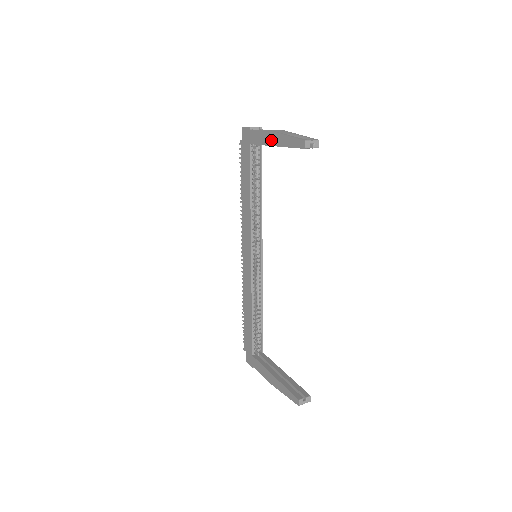
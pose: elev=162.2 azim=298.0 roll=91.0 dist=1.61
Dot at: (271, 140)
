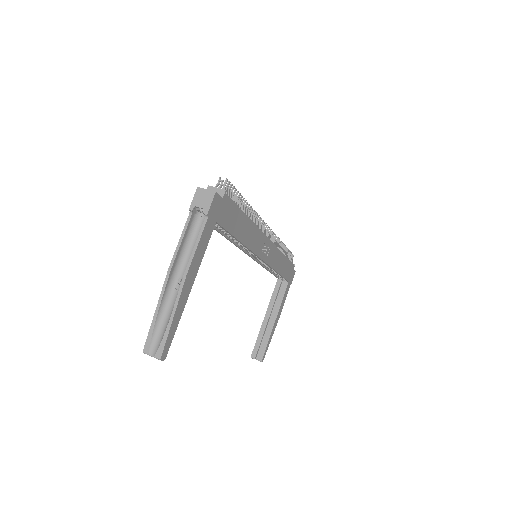
Dot at: (173, 274)
